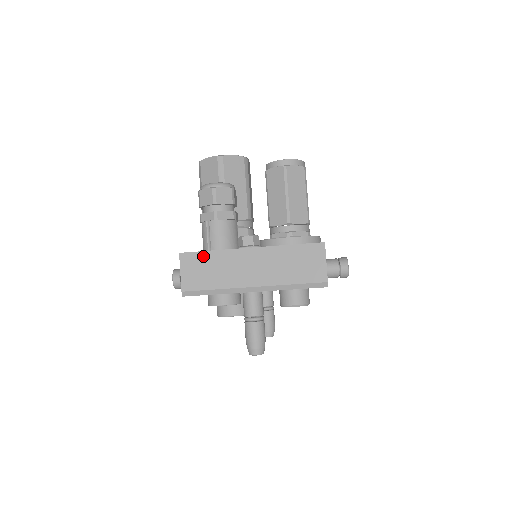
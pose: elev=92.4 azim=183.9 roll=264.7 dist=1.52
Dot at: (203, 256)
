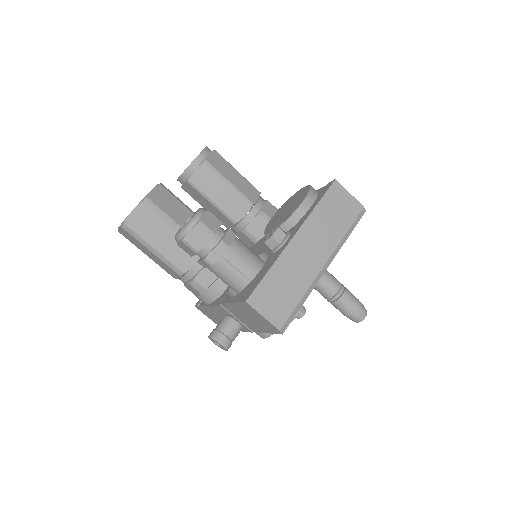
Dot at: (266, 283)
